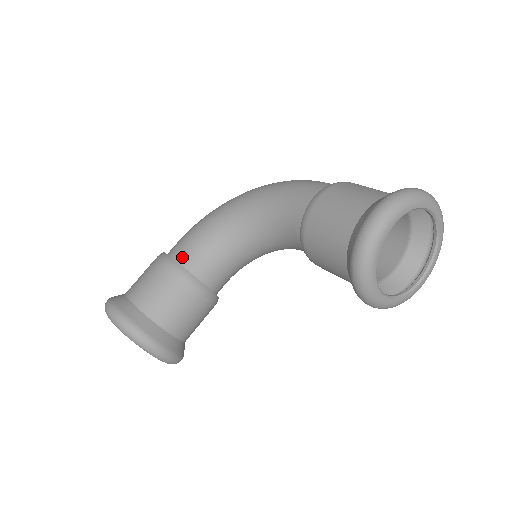
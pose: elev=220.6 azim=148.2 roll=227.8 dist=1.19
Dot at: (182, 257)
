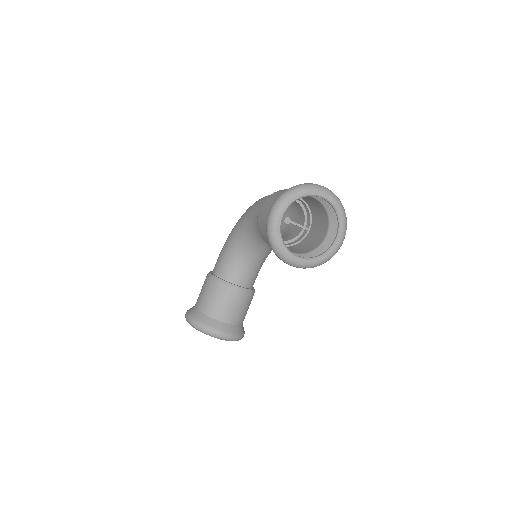
Dot at: (217, 271)
